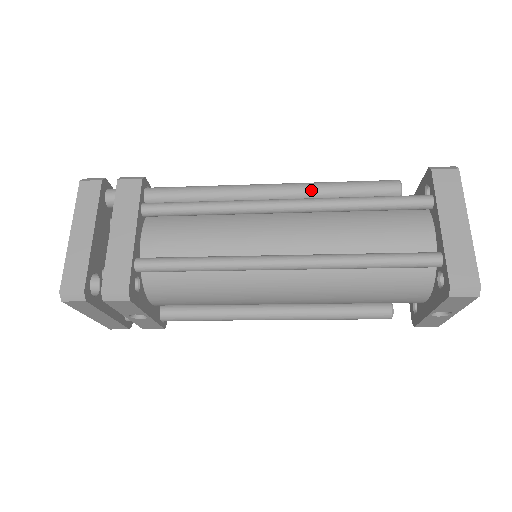
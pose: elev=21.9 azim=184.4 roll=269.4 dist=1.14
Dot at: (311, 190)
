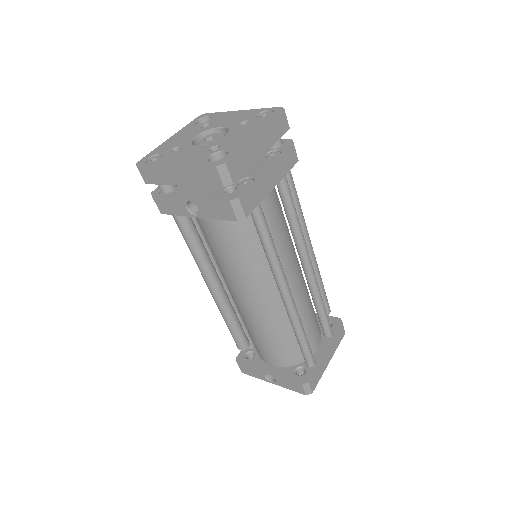
Dot at: (317, 271)
